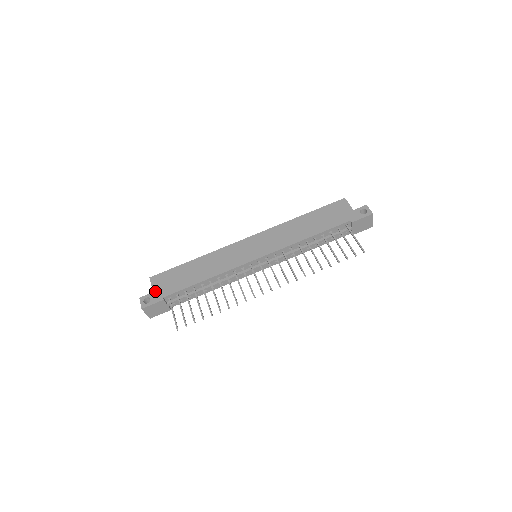
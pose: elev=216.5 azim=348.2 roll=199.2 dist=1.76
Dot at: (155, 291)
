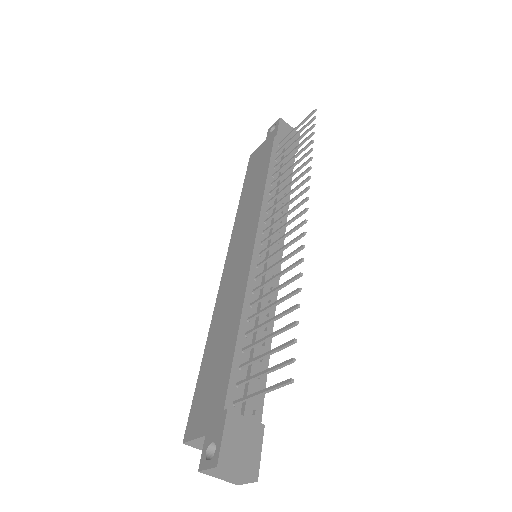
Dot at: (206, 430)
